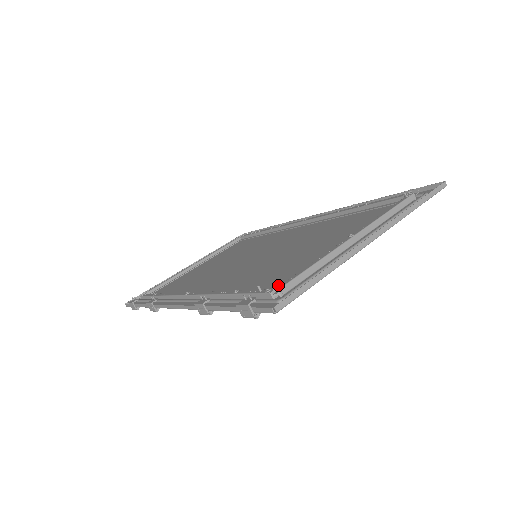
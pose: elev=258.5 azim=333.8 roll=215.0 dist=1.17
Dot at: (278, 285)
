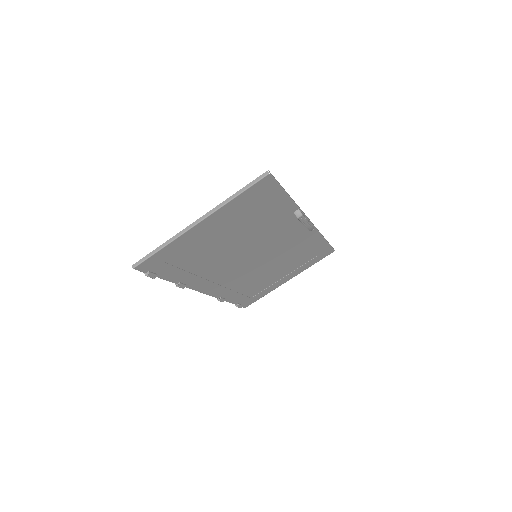
Dot at: occluded
